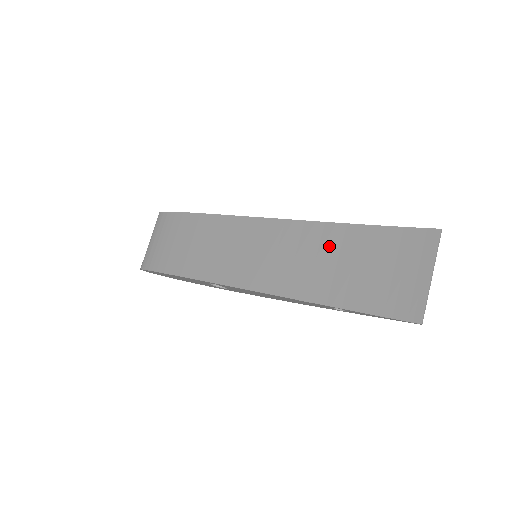
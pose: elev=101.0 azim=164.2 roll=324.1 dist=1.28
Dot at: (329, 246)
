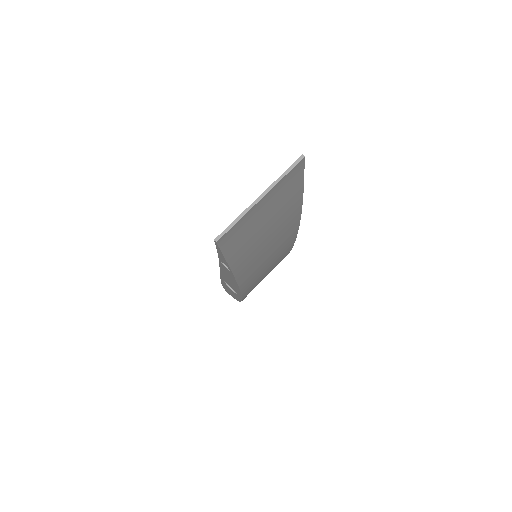
Dot at: occluded
